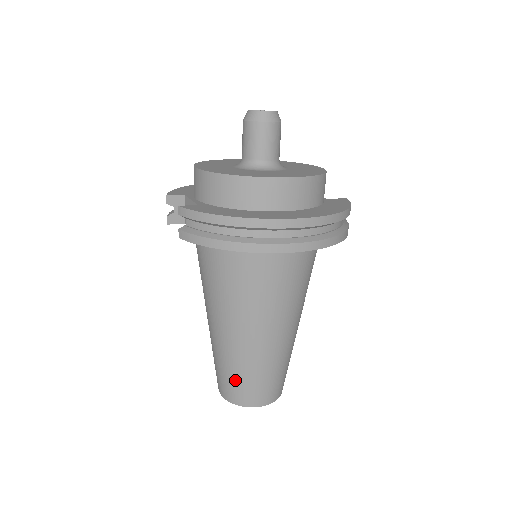
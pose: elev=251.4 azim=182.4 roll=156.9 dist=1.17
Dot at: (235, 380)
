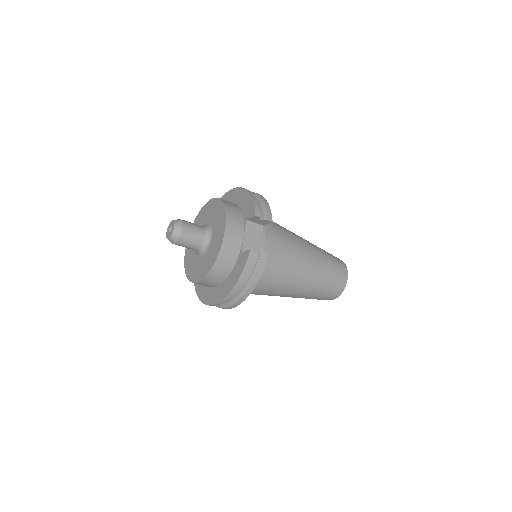
Dot at: occluded
